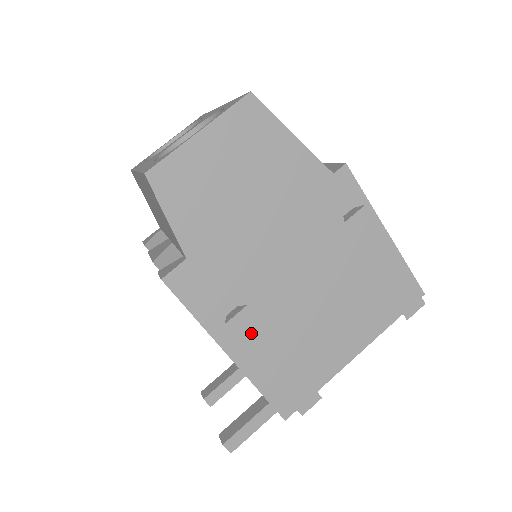
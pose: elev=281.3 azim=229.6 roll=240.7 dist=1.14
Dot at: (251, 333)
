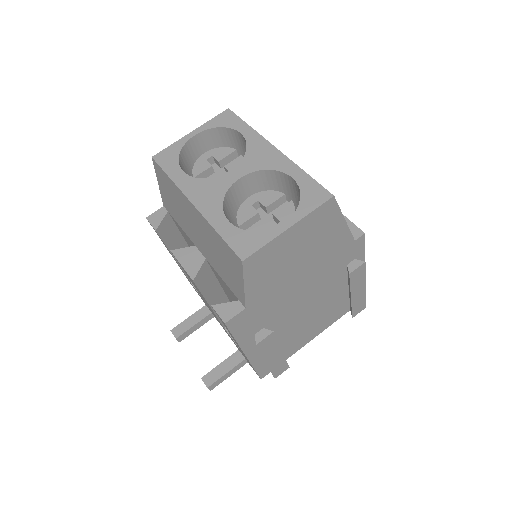
Dot at: (268, 345)
